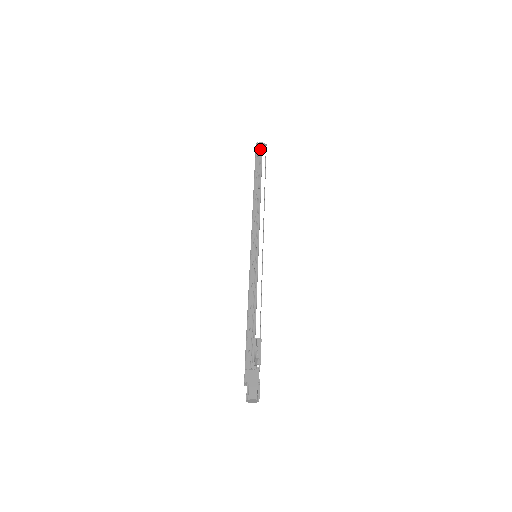
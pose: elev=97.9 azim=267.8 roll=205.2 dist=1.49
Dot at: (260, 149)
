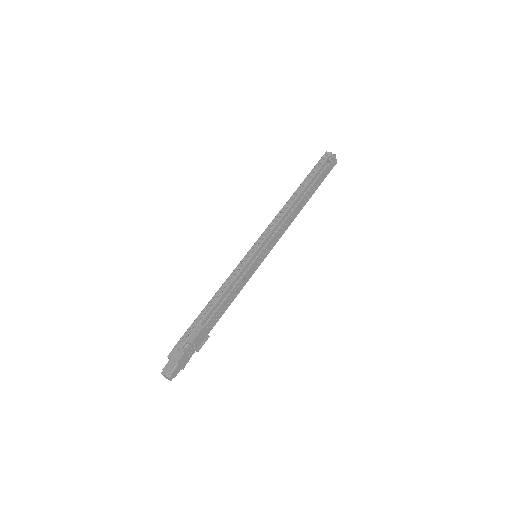
Dot at: (325, 158)
